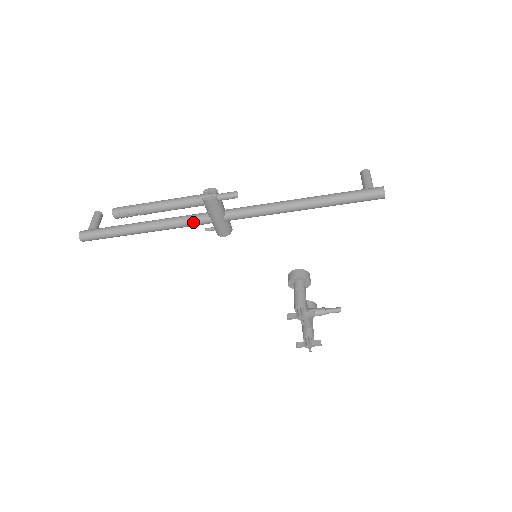
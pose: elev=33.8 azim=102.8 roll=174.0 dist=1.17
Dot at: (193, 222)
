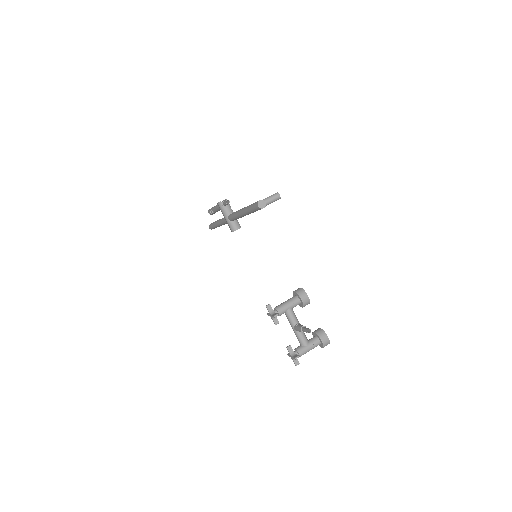
Dot at: (224, 220)
